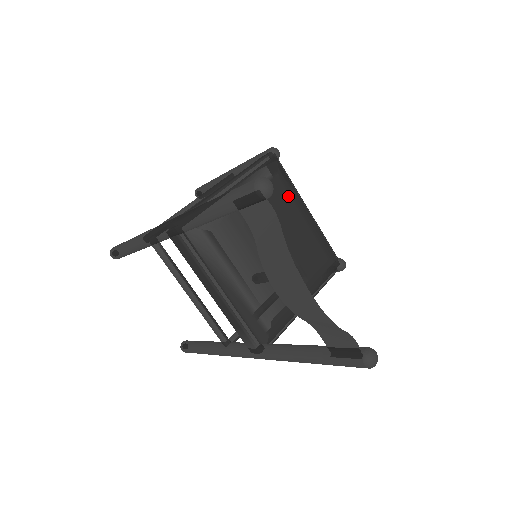
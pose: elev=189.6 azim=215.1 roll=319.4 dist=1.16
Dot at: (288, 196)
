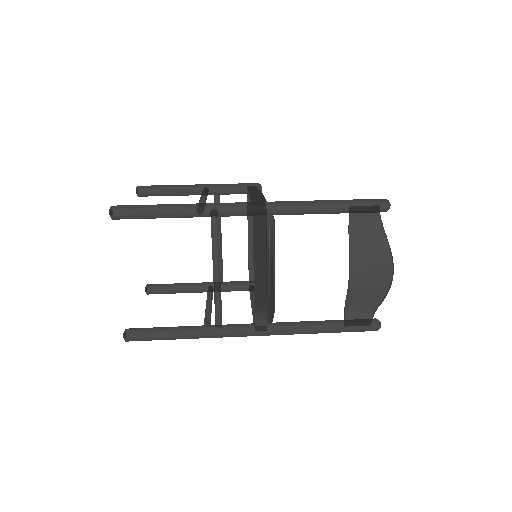
Dot at: occluded
